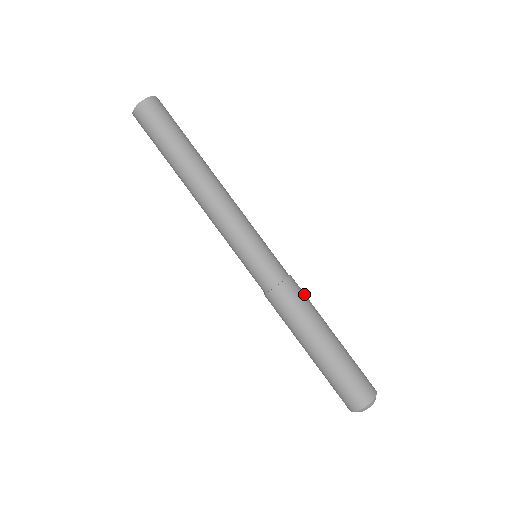
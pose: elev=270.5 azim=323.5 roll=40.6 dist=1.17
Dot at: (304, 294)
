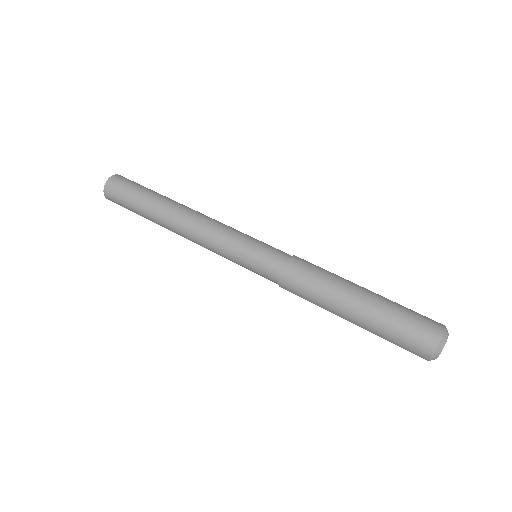
Dot at: (315, 267)
